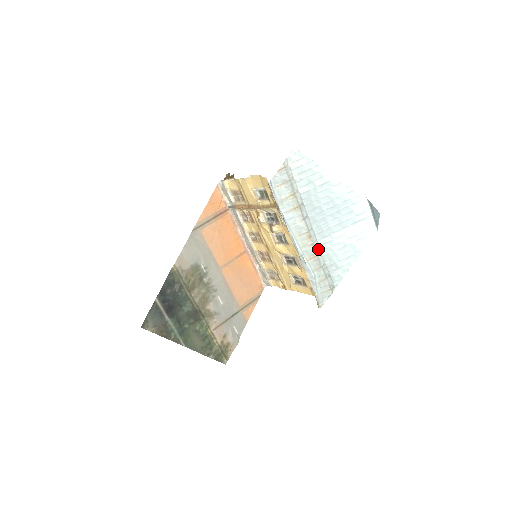
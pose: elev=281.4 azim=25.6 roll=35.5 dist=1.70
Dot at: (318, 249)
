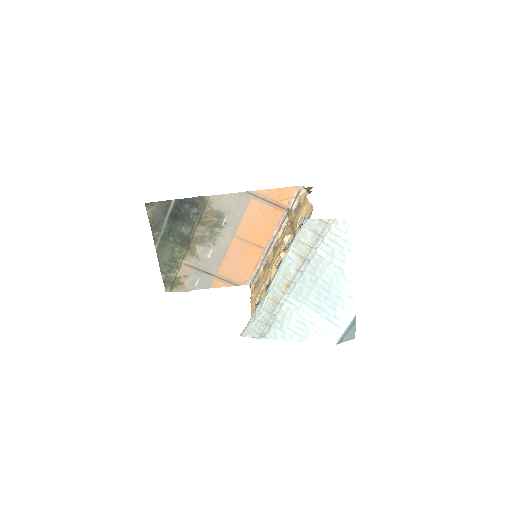
Dot at: (284, 301)
